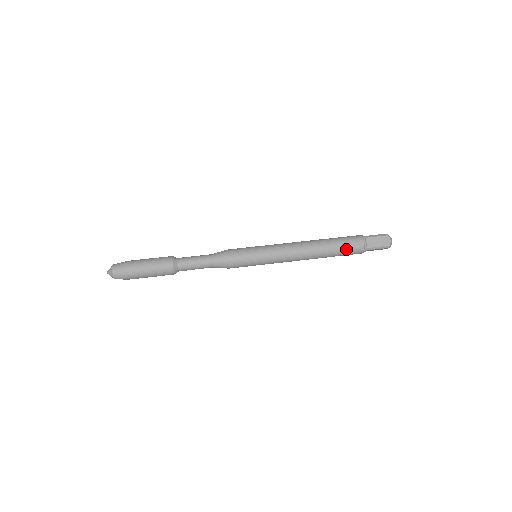
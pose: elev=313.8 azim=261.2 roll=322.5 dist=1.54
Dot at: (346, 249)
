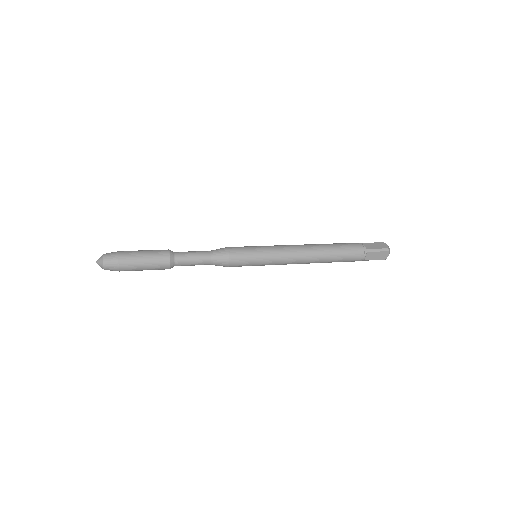
Dot at: (346, 248)
